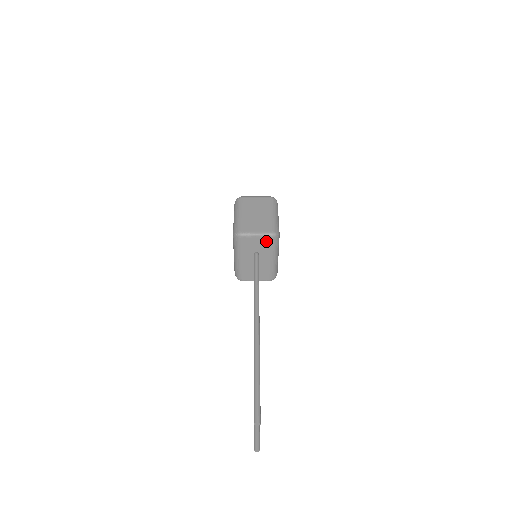
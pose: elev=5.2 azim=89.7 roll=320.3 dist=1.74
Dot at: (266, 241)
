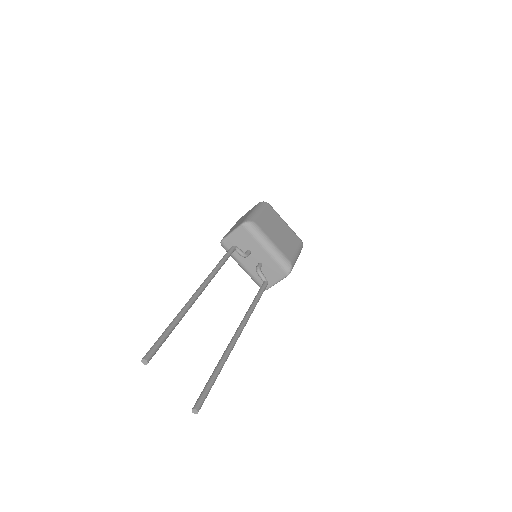
Dot at: (244, 234)
